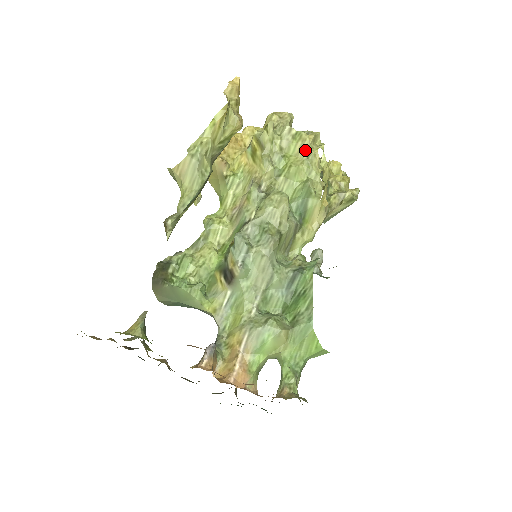
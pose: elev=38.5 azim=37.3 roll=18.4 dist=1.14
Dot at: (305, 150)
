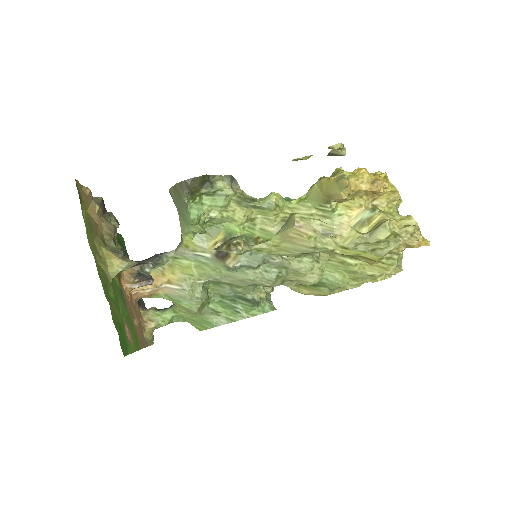
Dot at: (377, 271)
